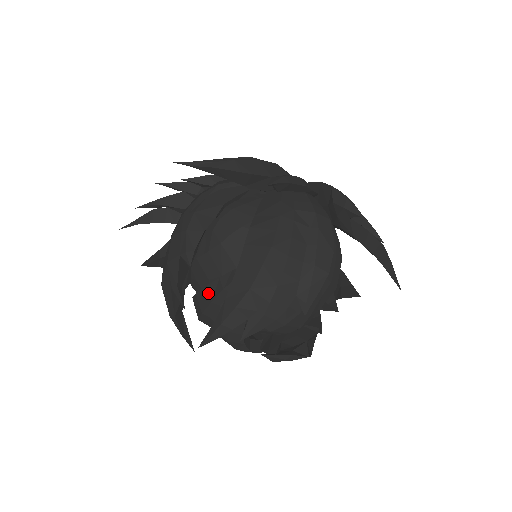
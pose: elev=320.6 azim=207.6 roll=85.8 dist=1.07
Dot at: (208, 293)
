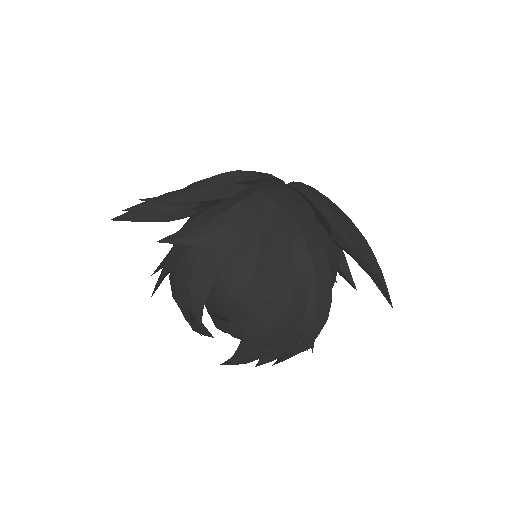
Dot at: (220, 325)
